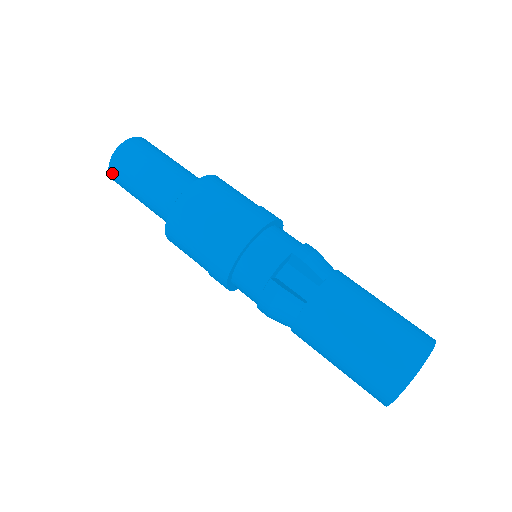
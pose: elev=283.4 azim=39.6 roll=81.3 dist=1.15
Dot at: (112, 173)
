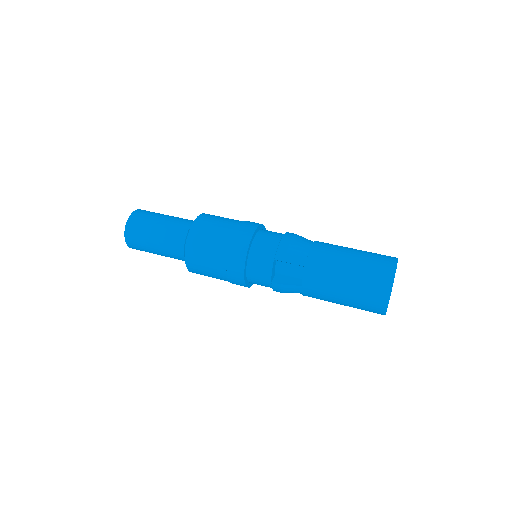
Dot at: occluded
